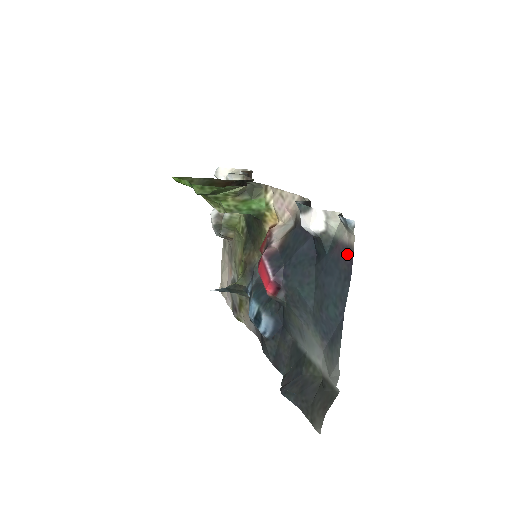
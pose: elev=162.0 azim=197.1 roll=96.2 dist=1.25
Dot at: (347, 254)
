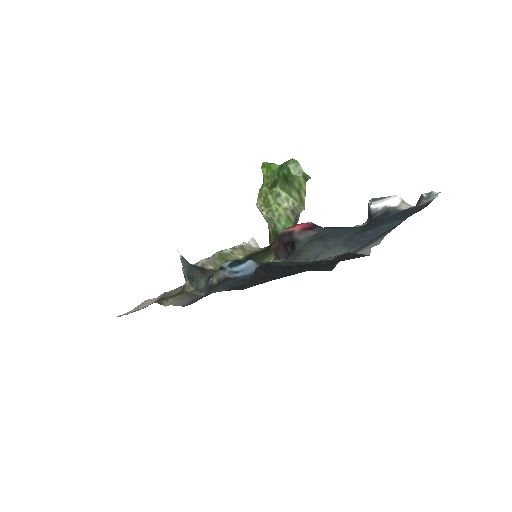
Dot at: (422, 206)
